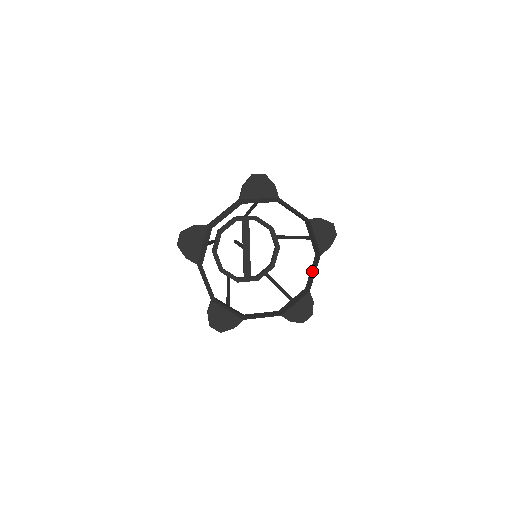
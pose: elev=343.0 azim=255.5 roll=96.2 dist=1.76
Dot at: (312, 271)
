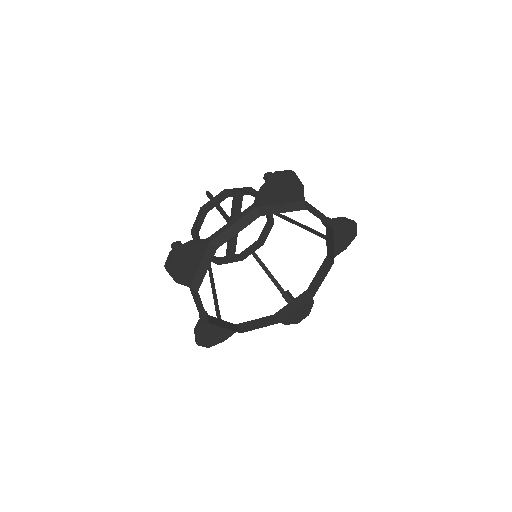
Dot at: (320, 275)
